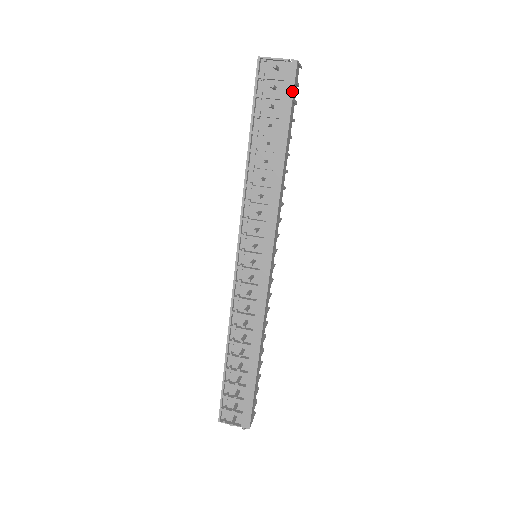
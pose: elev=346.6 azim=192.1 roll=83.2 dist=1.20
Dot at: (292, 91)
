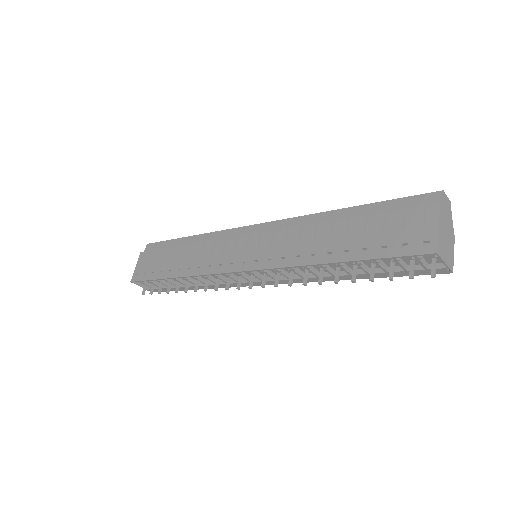
Dot at: occluded
